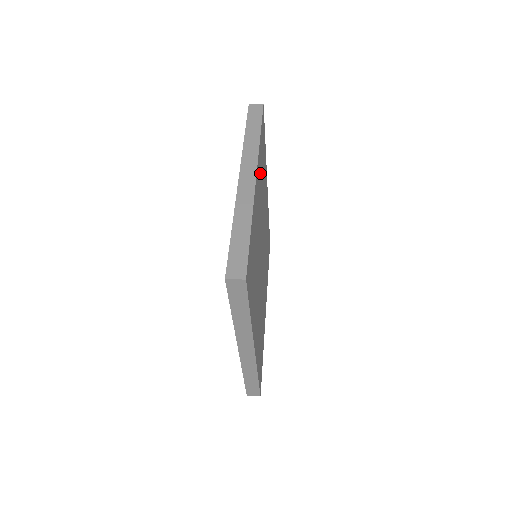
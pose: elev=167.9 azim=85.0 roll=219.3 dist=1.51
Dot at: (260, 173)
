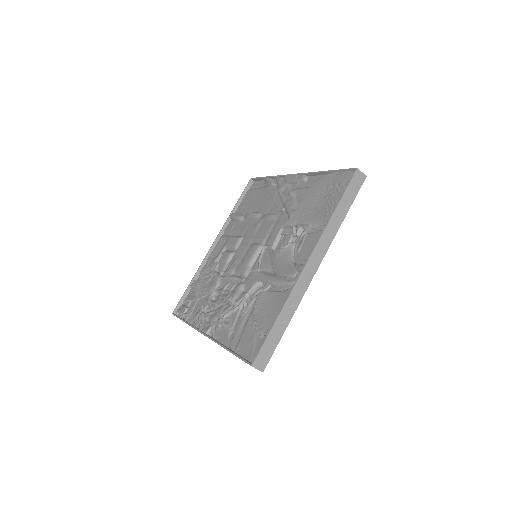
Dot at: occluded
